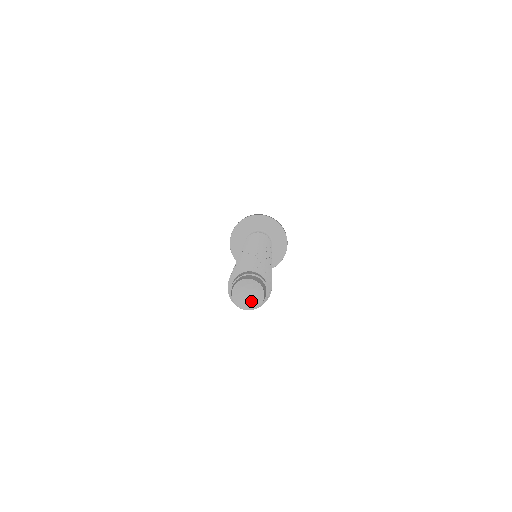
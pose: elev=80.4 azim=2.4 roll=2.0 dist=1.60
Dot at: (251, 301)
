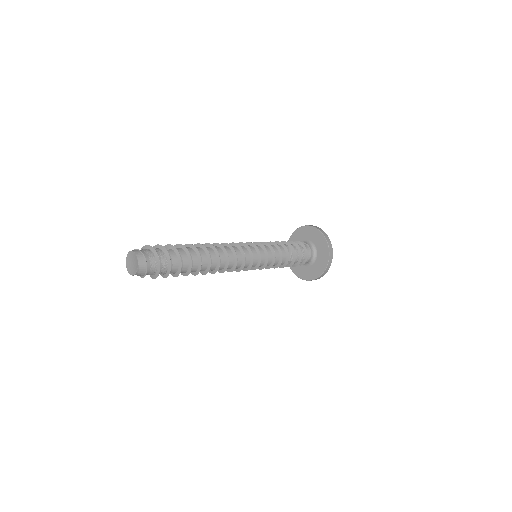
Dot at: (131, 268)
